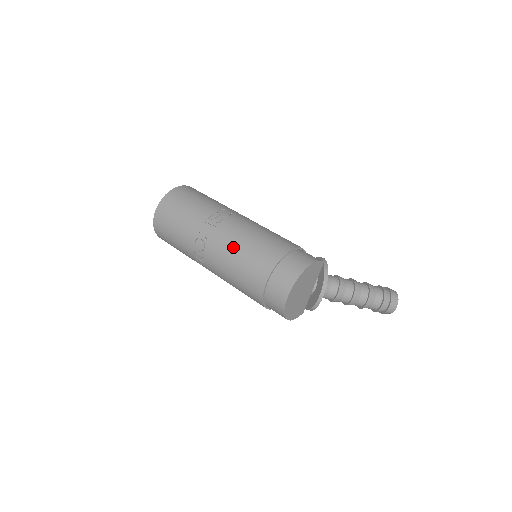
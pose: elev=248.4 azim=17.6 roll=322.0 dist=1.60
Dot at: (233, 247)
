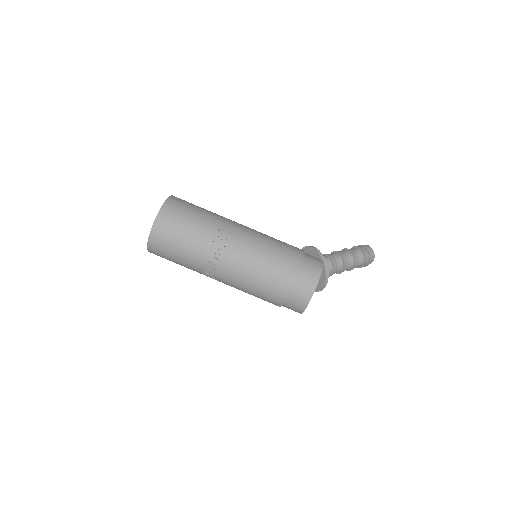
Dot at: (246, 273)
